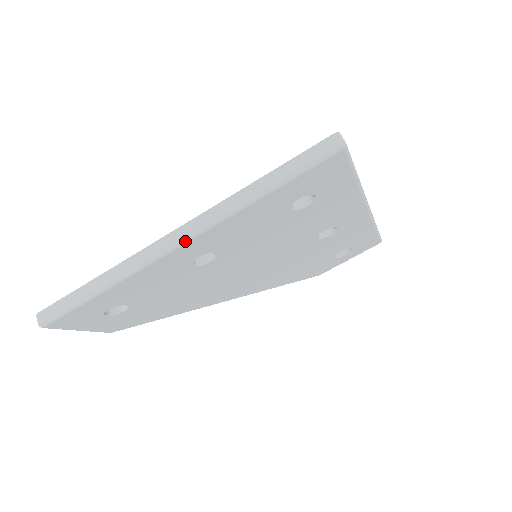
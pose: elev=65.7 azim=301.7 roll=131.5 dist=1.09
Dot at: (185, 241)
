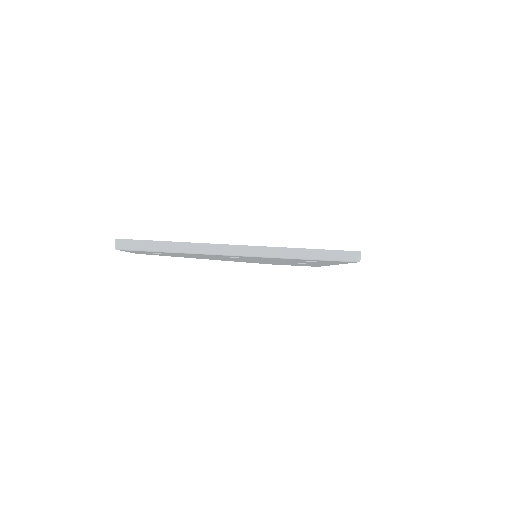
Dot at: (244, 256)
